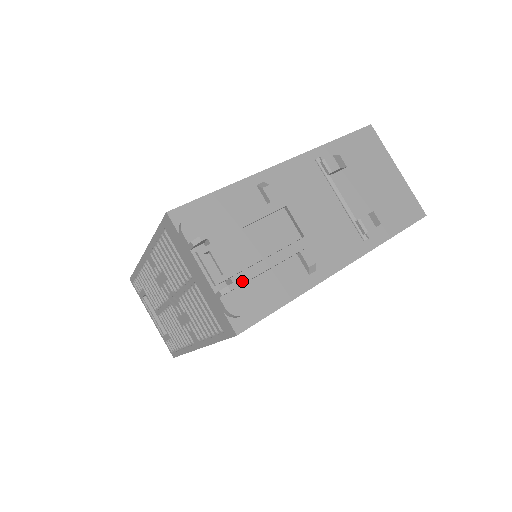
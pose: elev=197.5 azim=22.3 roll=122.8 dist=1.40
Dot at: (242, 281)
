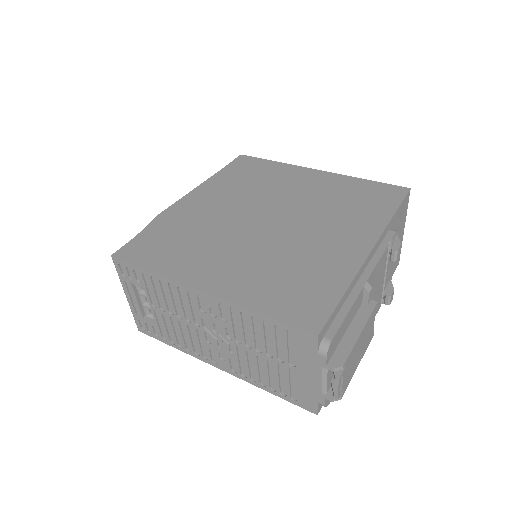
Dot at: (346, 388)
